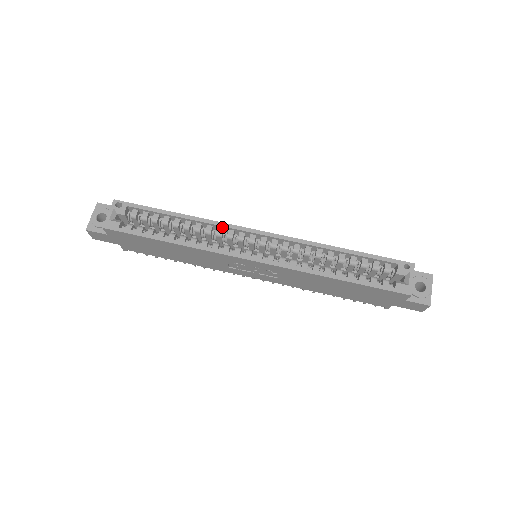
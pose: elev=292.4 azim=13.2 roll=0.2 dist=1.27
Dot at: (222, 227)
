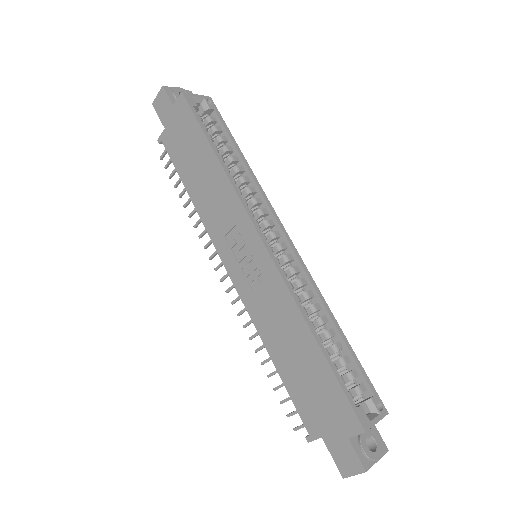
Dot at: (263, 200)
